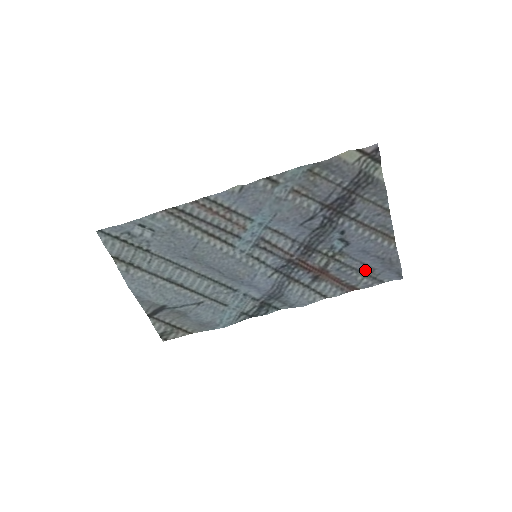
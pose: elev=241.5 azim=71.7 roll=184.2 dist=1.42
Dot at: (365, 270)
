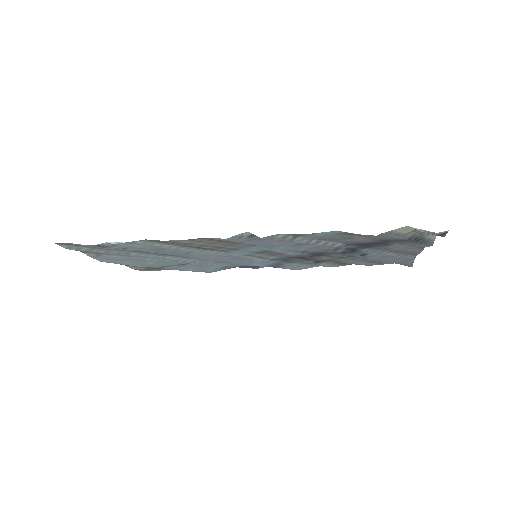
Dot at: (373, 261)
